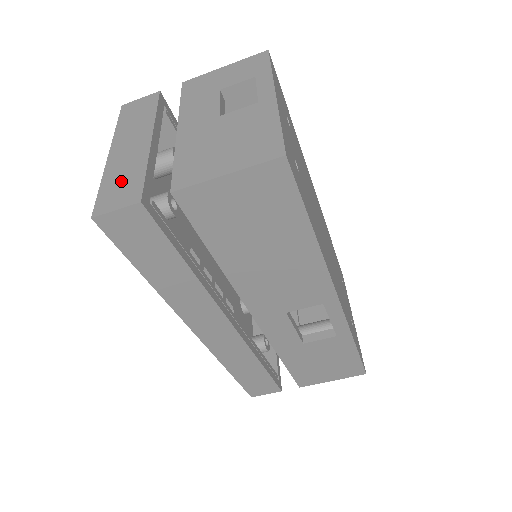
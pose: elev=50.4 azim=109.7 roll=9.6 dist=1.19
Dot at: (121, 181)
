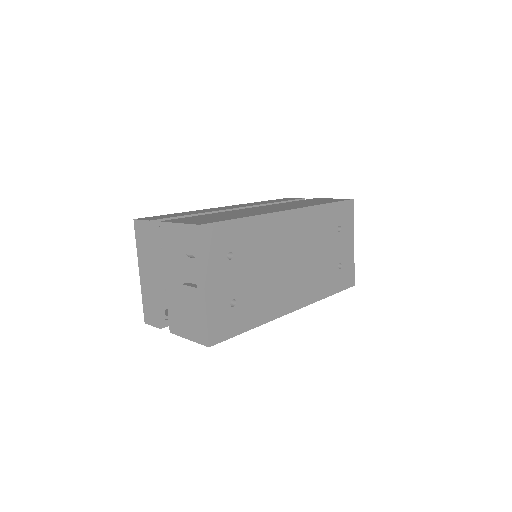
Dot at: (150, 305)
